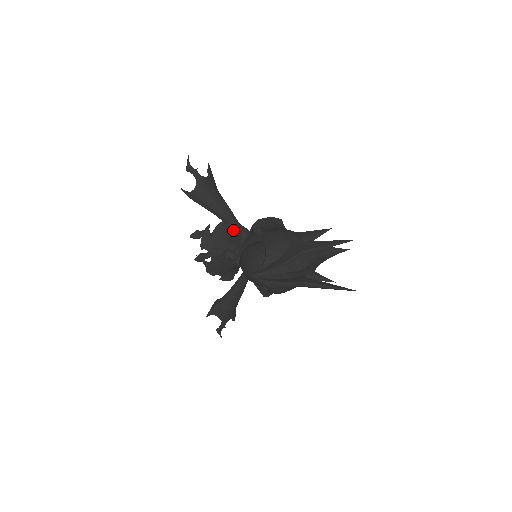
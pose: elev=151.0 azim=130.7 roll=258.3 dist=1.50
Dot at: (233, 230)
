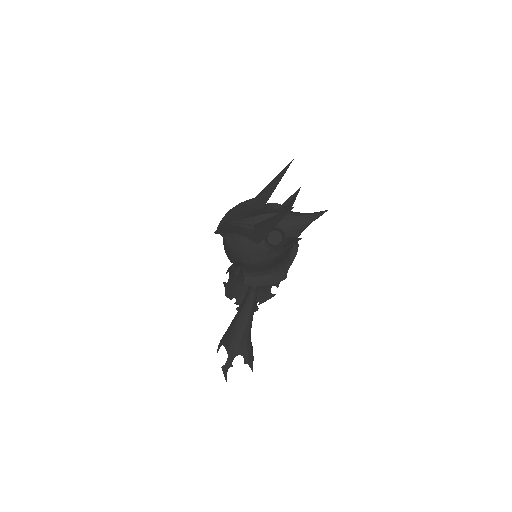
Dot at: occluded
